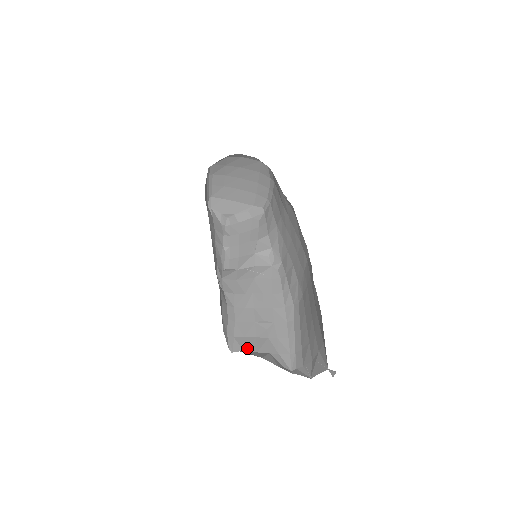
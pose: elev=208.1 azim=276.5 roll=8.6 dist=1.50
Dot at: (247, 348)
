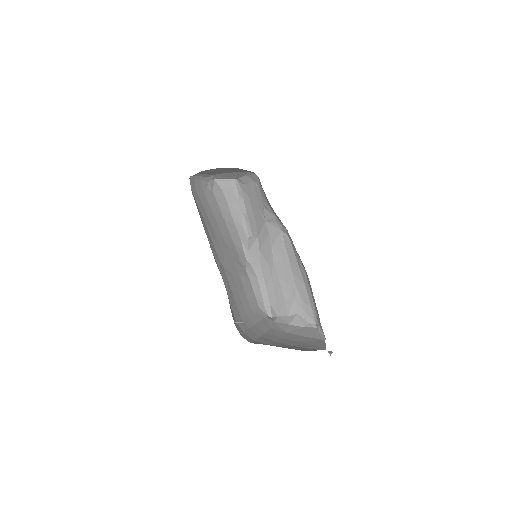
Dot at: (280, 314)
